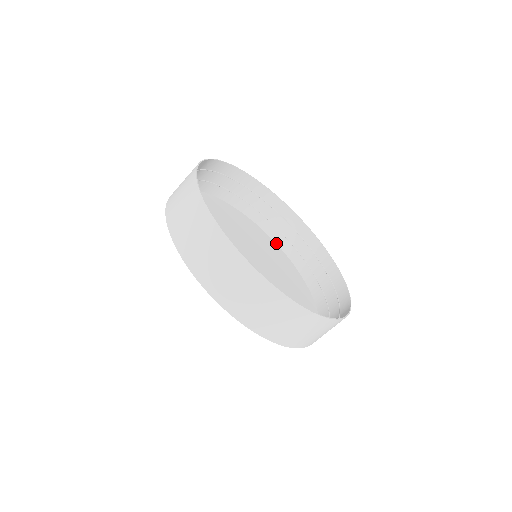
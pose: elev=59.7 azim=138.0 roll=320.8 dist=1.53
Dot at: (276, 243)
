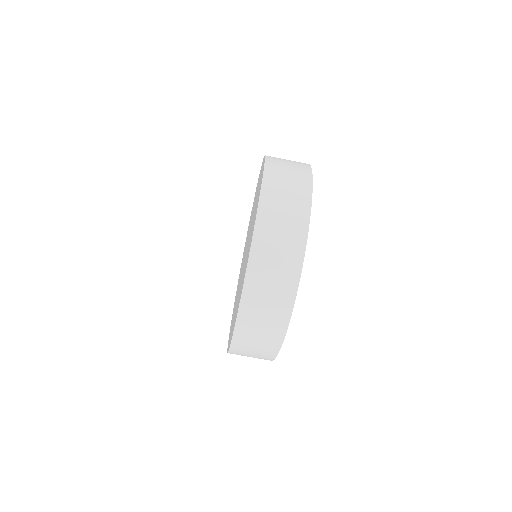
Dot at: occluded
